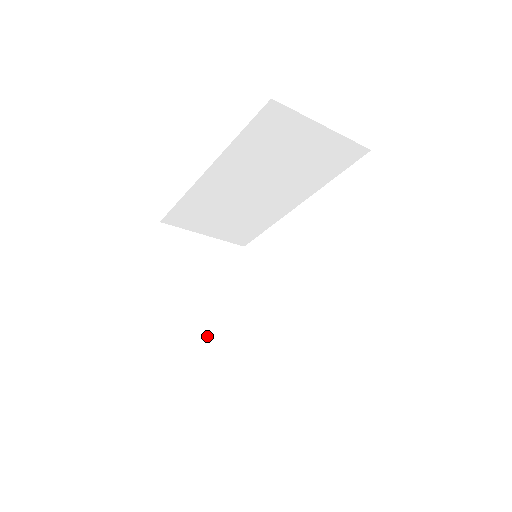
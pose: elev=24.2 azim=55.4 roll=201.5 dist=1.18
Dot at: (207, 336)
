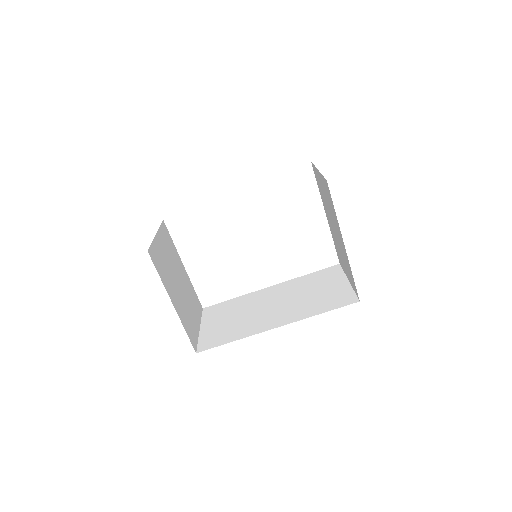
Dot at: (194, 311)
